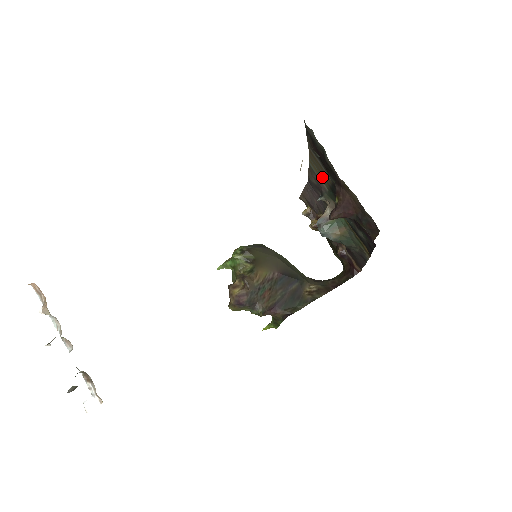
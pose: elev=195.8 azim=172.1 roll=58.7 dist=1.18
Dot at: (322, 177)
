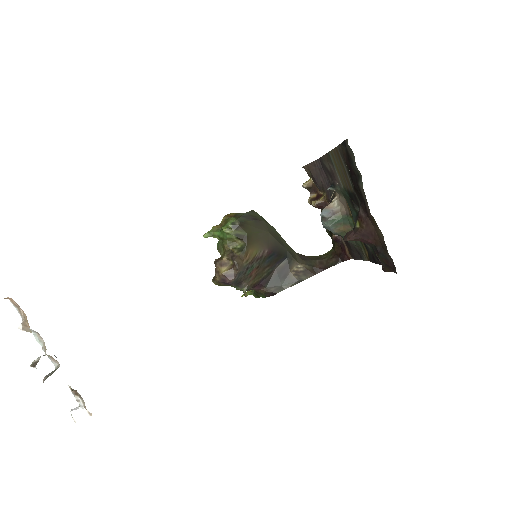
Dot at: (341, 176)
